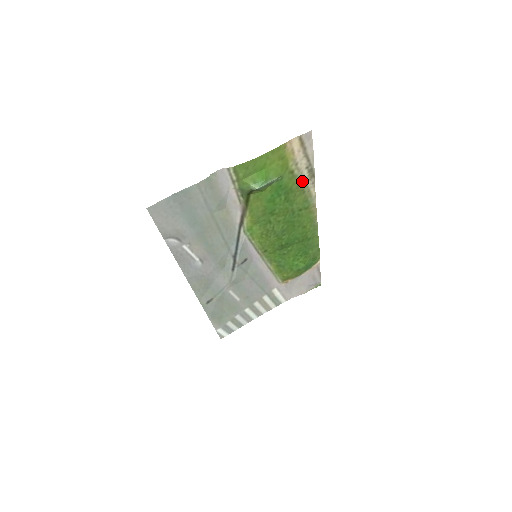
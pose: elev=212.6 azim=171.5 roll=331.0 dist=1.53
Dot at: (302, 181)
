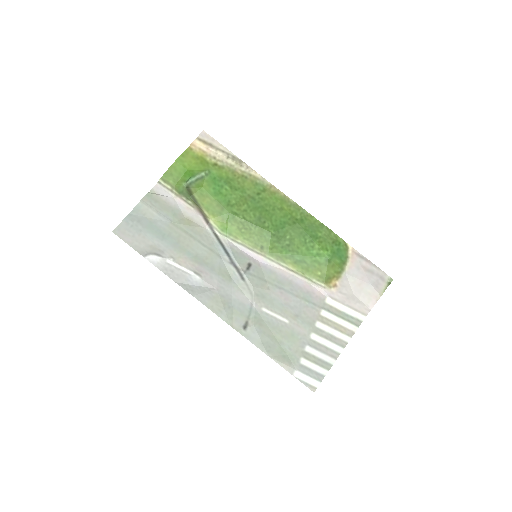
Dot at: (234, 169)
